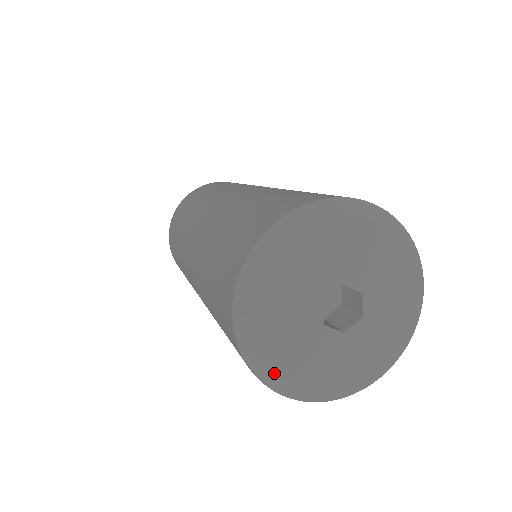
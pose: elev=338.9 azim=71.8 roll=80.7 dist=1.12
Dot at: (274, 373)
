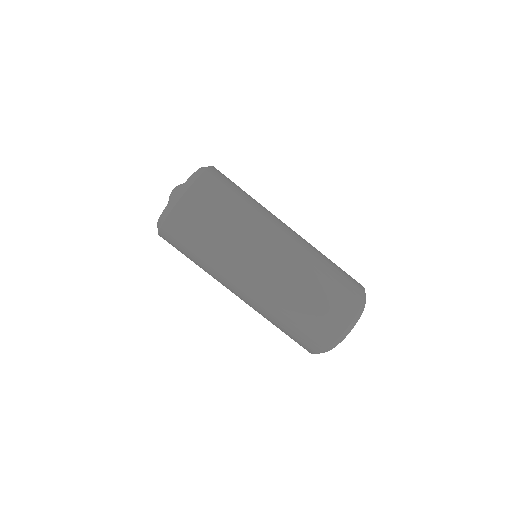
Dot at: occluded
